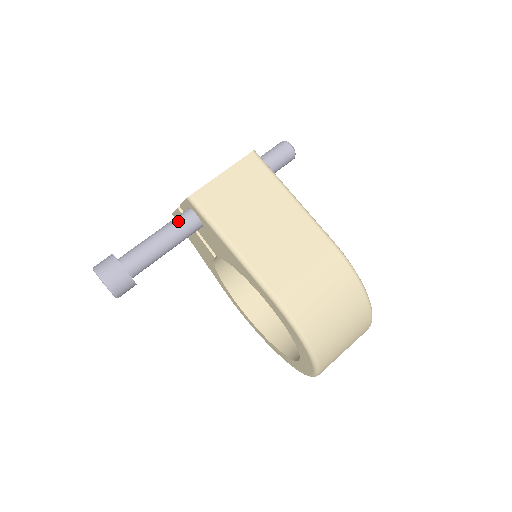
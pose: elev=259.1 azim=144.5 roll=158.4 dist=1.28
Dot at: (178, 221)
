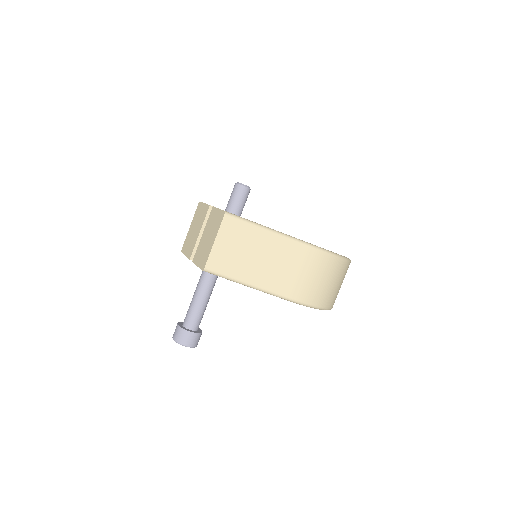
Dot at: (204, 284)
